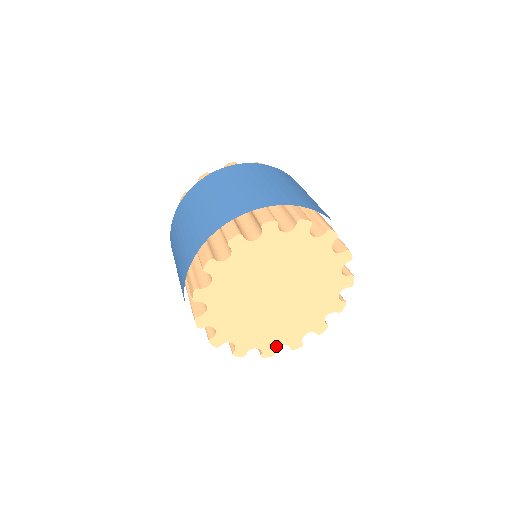
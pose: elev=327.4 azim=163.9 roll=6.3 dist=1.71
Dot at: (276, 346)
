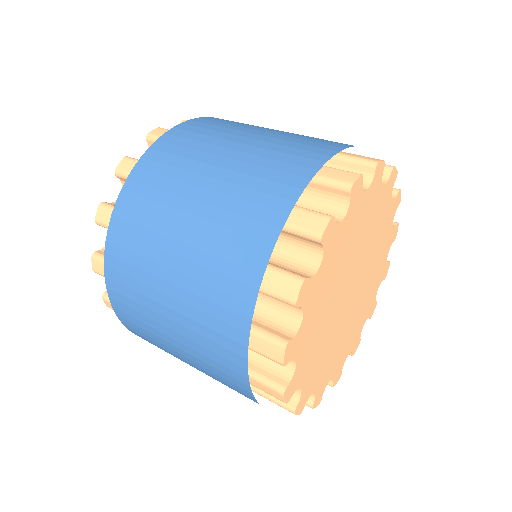
Dot at: (360, 332)
